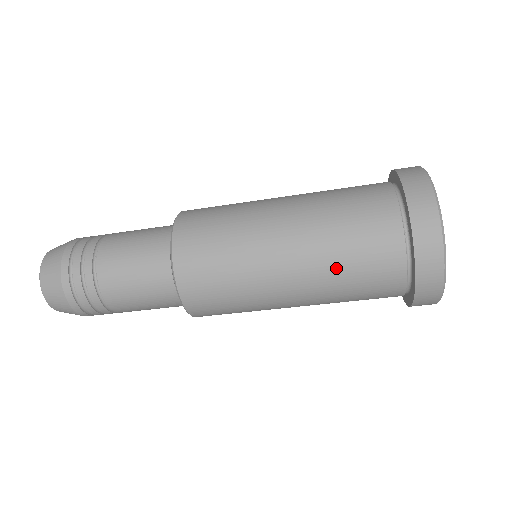
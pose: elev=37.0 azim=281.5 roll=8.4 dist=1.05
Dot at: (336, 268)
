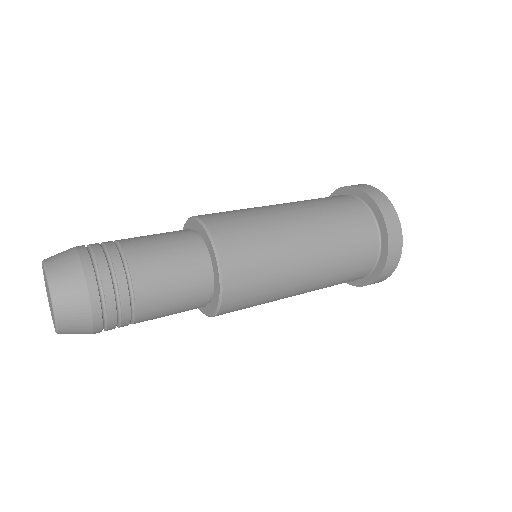
Dot at: occluded
